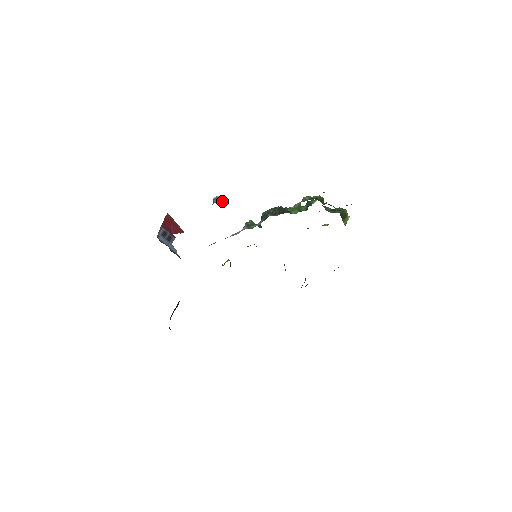
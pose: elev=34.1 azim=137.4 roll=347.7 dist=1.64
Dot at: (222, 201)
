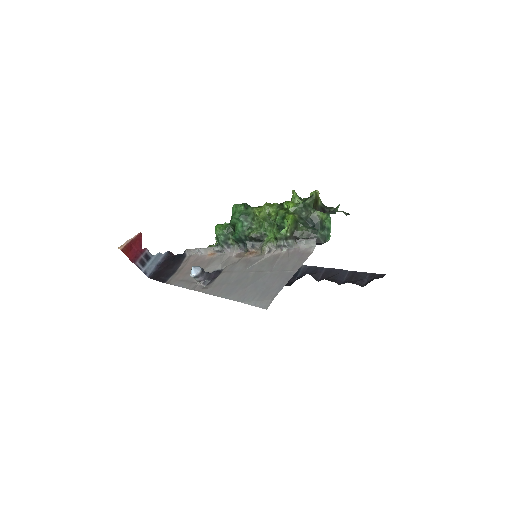
Dot at: (202, 274)
